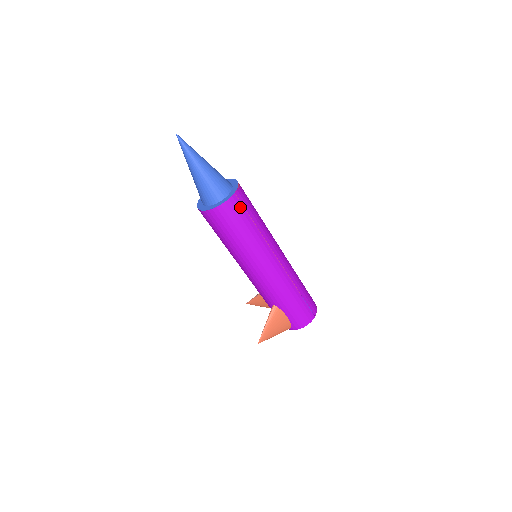
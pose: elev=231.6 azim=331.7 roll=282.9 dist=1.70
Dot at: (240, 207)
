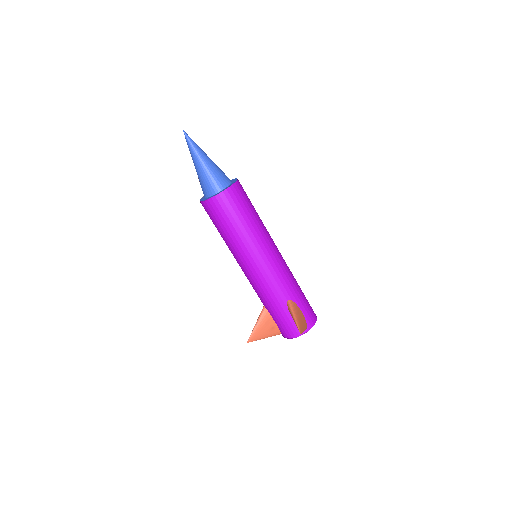
Dot at: (244, 191)
